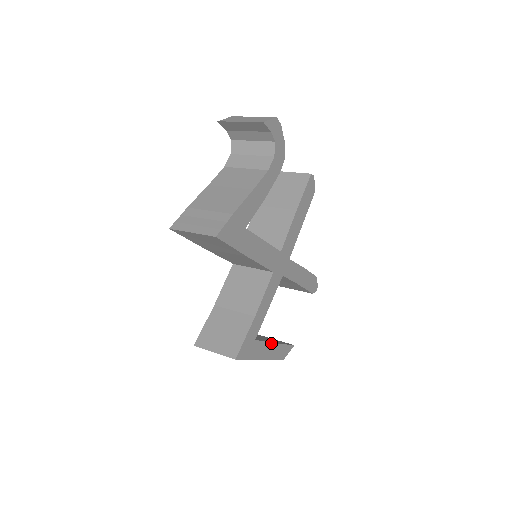
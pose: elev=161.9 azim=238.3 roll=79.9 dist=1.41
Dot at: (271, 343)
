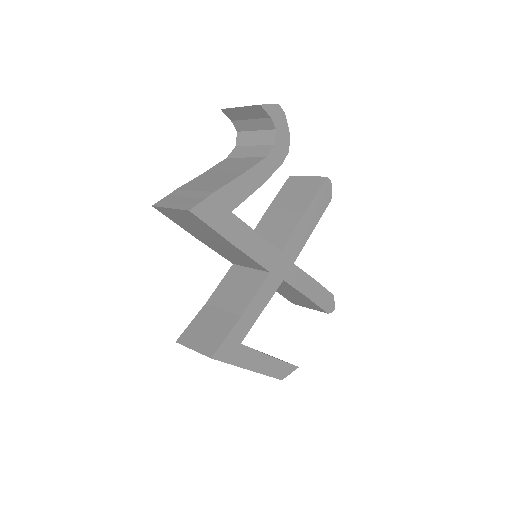
Dot at: (264, 354)
